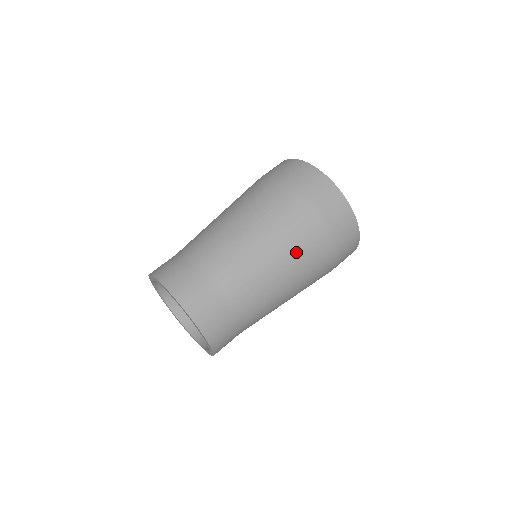
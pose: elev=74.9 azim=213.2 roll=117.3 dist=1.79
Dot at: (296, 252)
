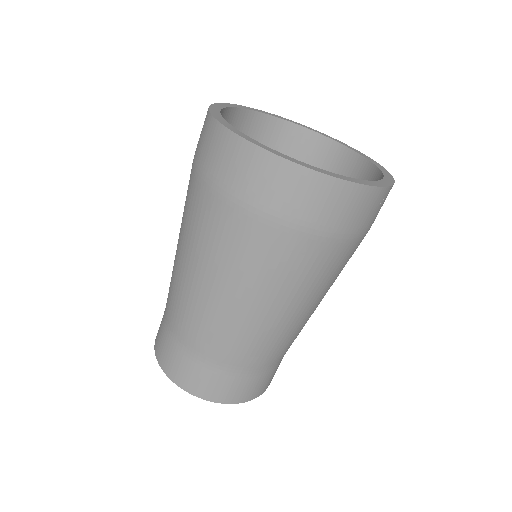
Dot at: (260, 279)
